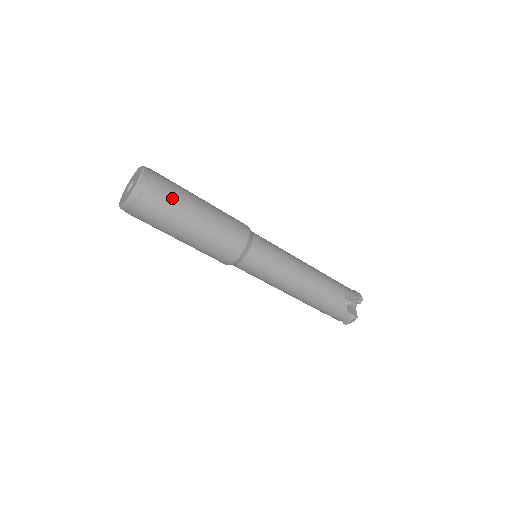
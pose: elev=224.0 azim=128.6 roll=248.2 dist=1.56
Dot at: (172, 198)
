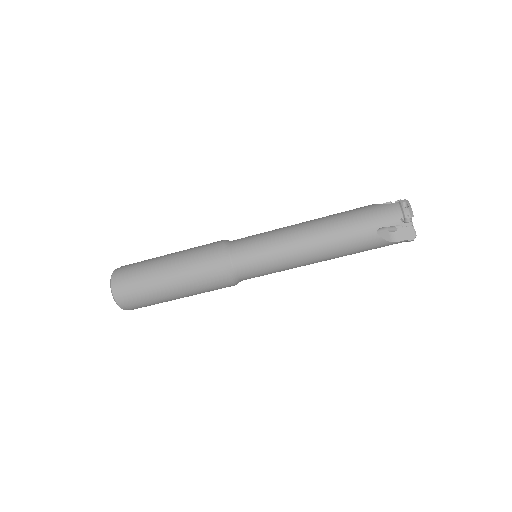
Dot at: (145, 295)
